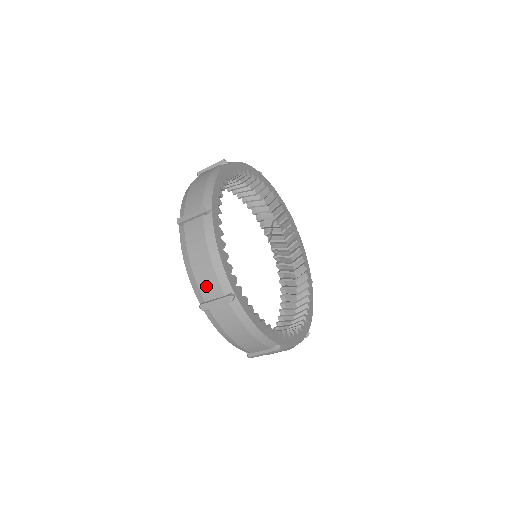
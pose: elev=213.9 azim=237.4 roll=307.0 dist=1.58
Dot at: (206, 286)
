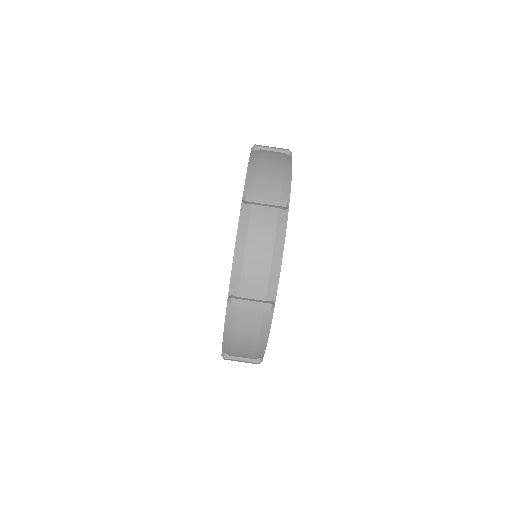
Dot at: (264, 185)
